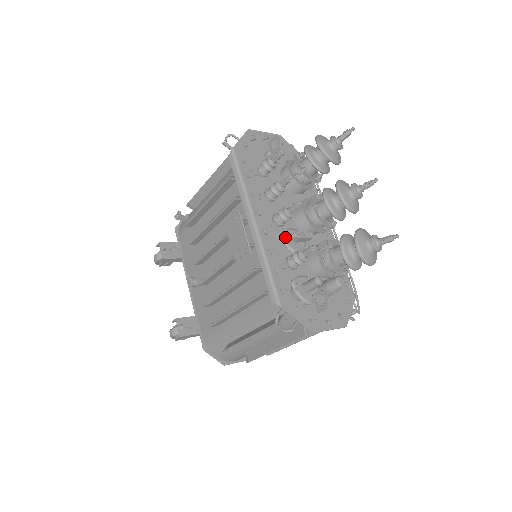
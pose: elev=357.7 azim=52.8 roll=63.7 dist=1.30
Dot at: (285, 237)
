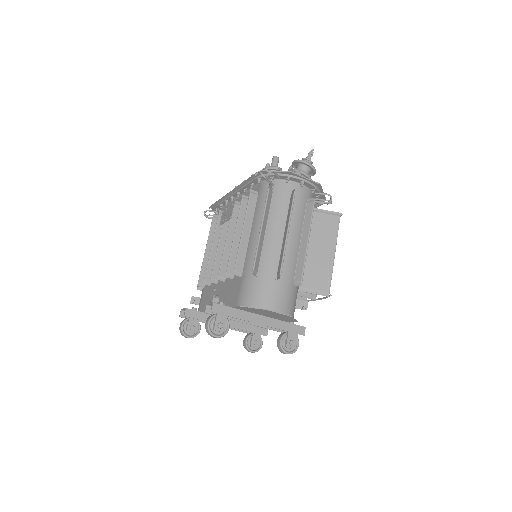
Dot at: occluded
